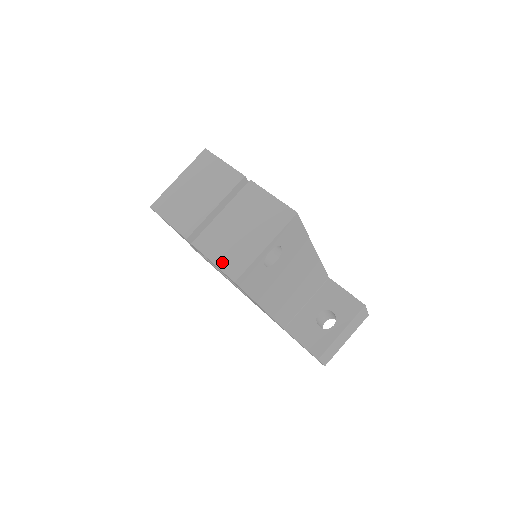
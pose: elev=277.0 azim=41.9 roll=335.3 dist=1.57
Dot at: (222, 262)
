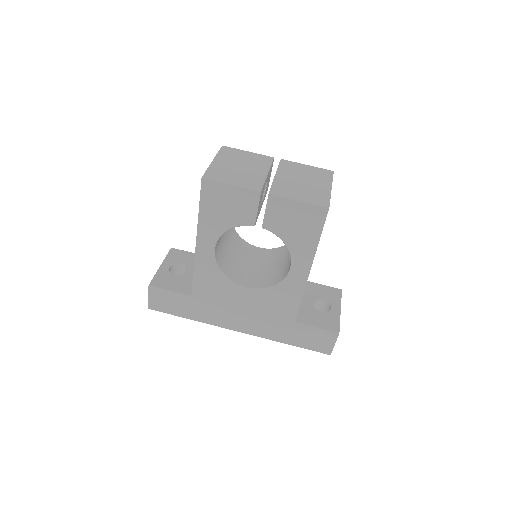
Dot at: (307, 199)
